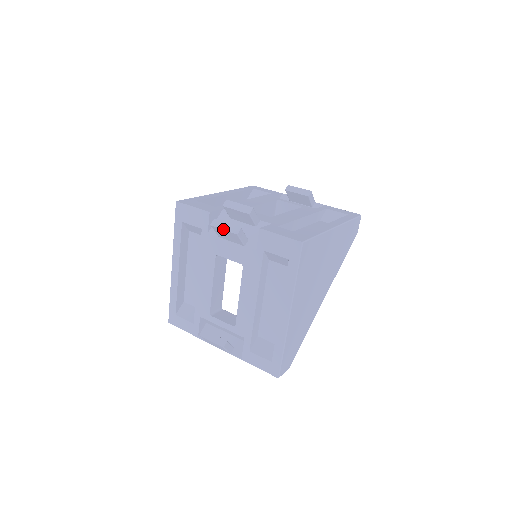
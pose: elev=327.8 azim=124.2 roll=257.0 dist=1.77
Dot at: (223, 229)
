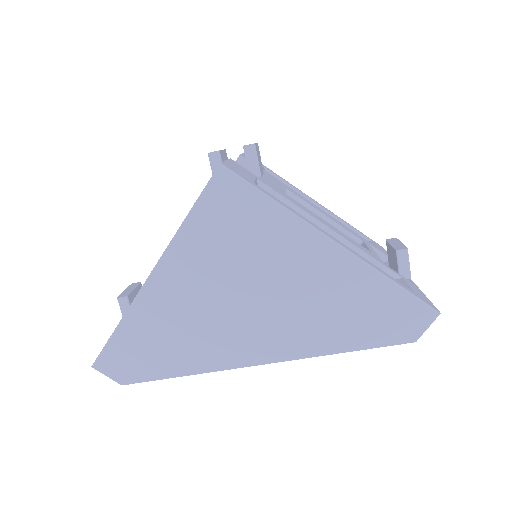
Dot at: occluded
